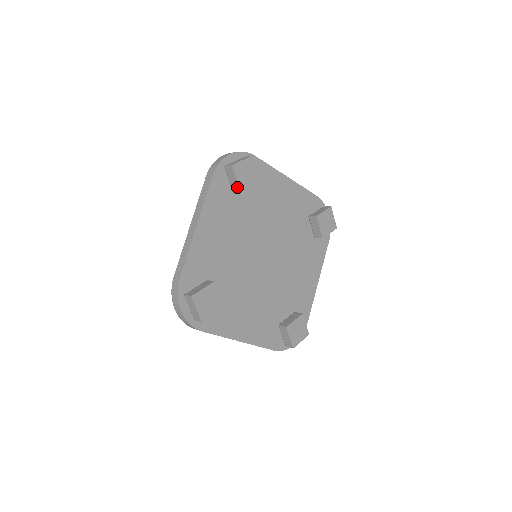
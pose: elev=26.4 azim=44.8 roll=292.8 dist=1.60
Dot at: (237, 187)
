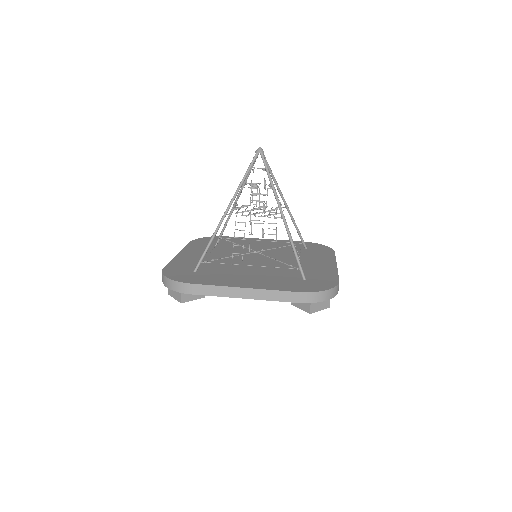
Dot at: occluded
